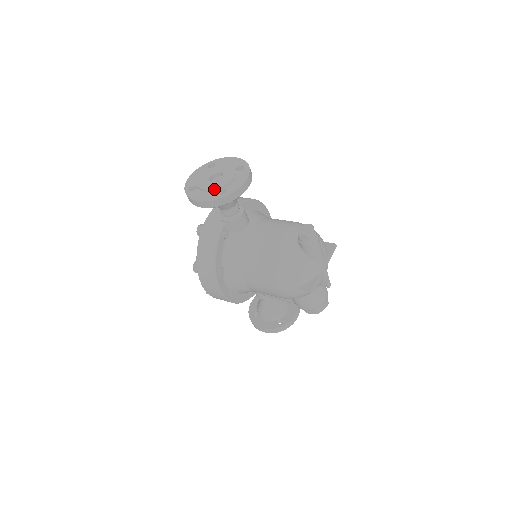
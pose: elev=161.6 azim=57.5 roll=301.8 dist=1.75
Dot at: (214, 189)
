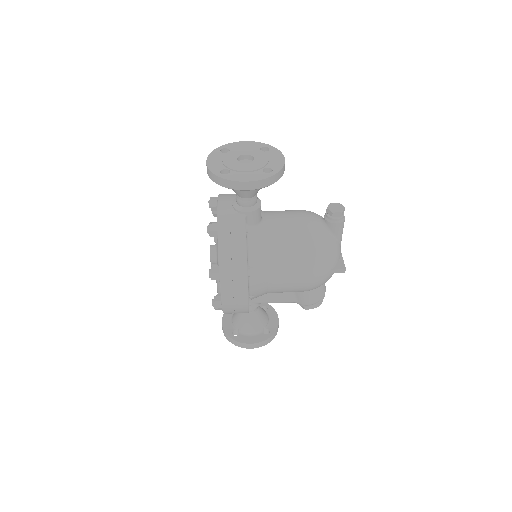
Dot at: (256, 168)
